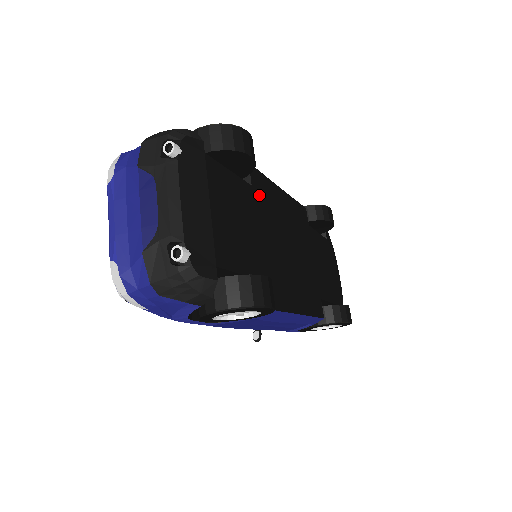
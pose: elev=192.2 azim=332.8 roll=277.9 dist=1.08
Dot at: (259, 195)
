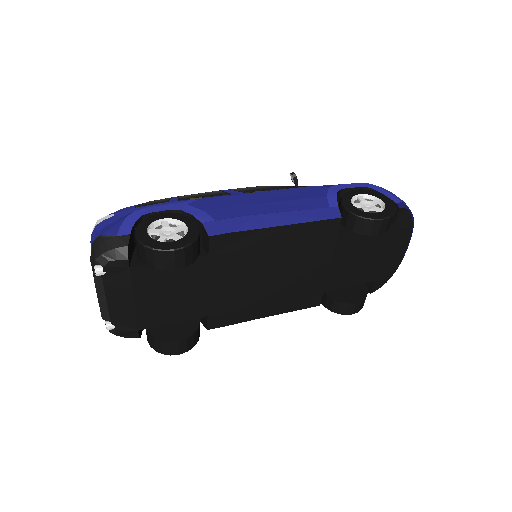
Dot at: (222, 256)
